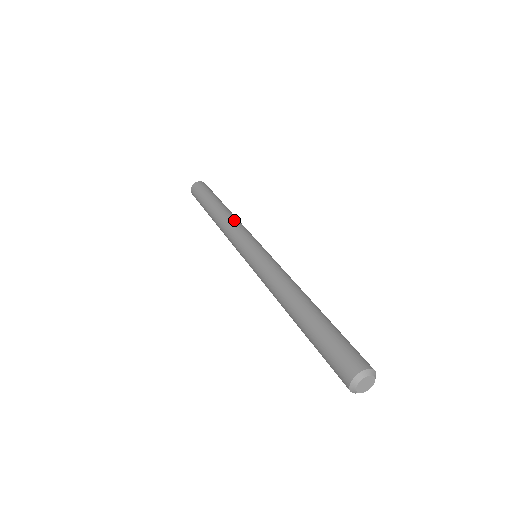
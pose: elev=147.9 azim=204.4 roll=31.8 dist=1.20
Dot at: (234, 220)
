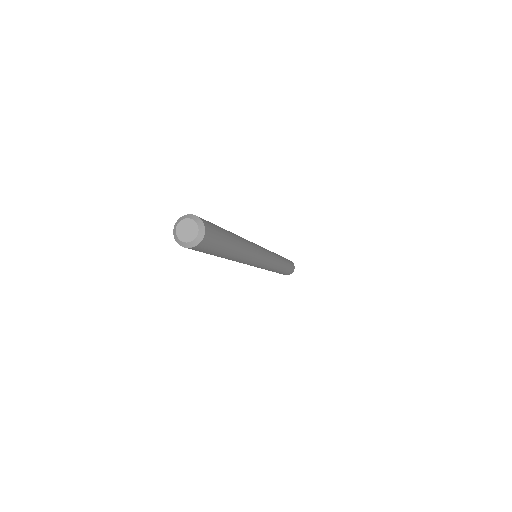
Dot at: occluded
